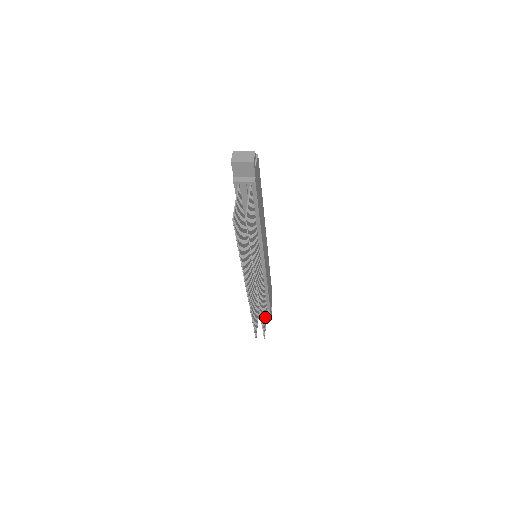
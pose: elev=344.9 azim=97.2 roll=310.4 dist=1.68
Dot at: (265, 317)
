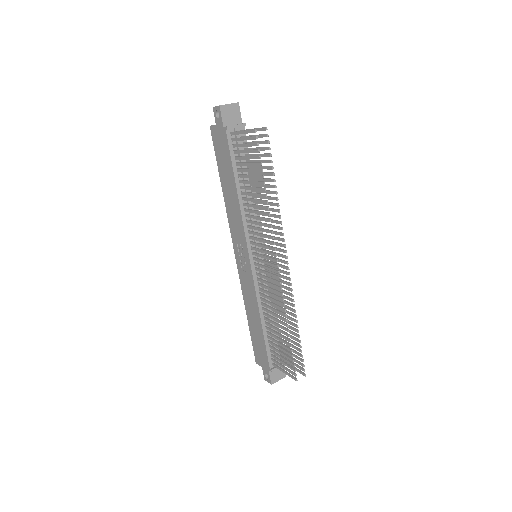
Dot at: occluded
